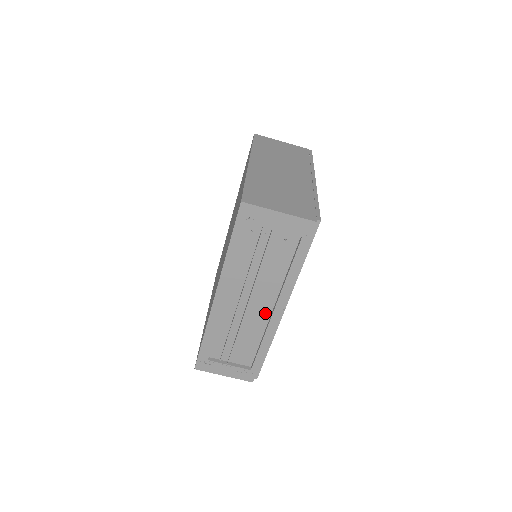
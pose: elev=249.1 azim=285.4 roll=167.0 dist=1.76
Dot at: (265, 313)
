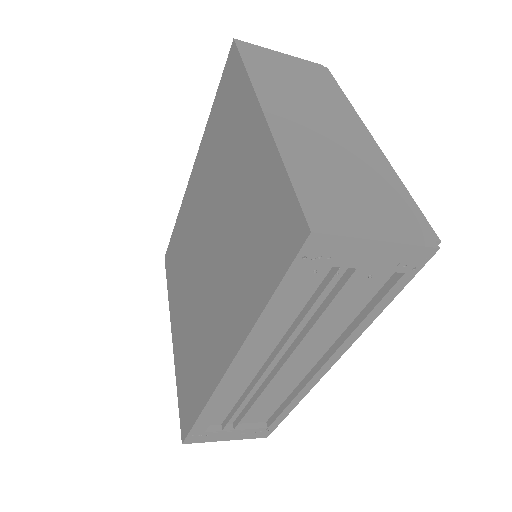
Dot at: (303, 368)
